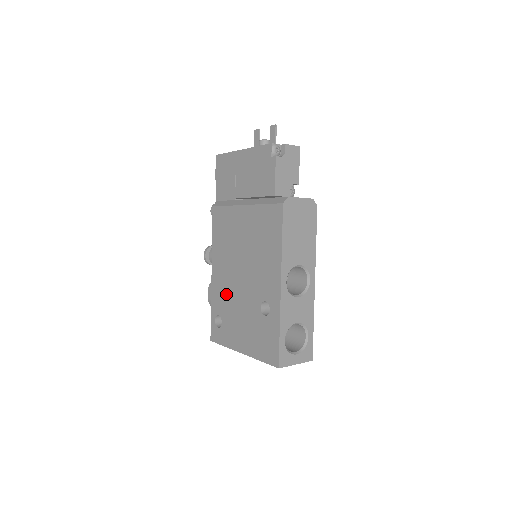
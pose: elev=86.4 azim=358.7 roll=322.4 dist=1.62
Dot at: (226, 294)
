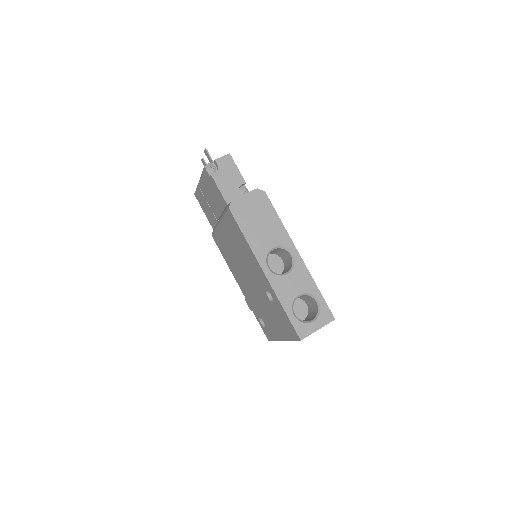
Dot at: (252, 298)
